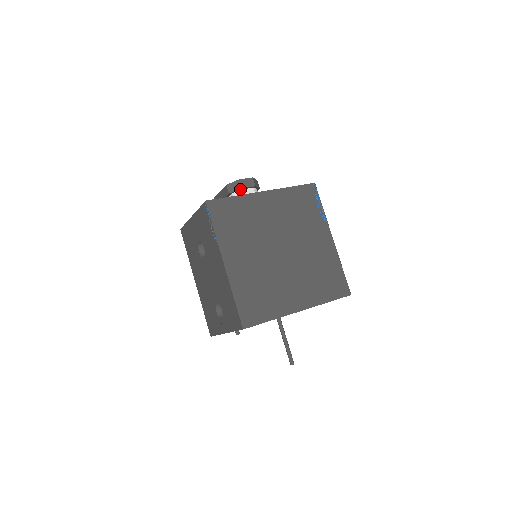
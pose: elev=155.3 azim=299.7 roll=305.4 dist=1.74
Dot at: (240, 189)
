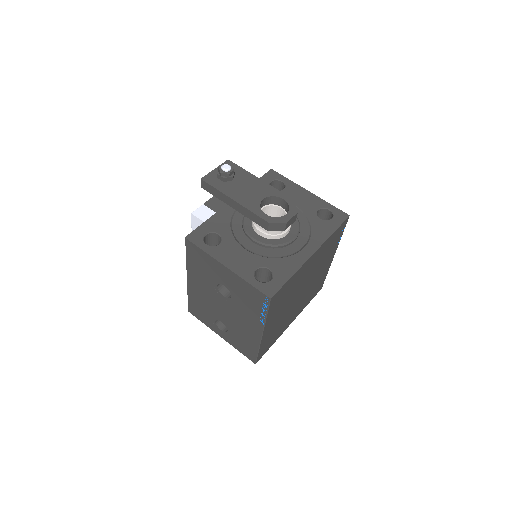
Dot at: (282, 229)
